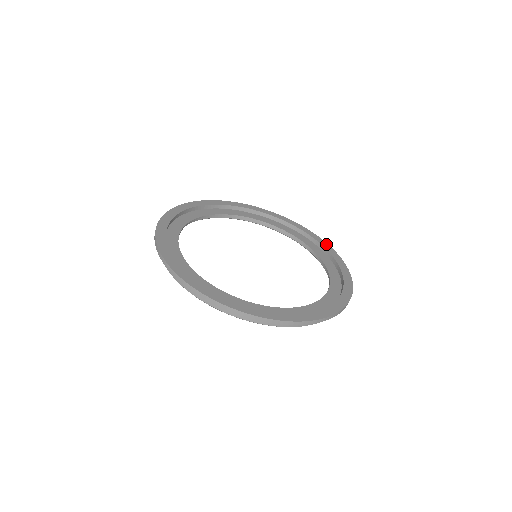
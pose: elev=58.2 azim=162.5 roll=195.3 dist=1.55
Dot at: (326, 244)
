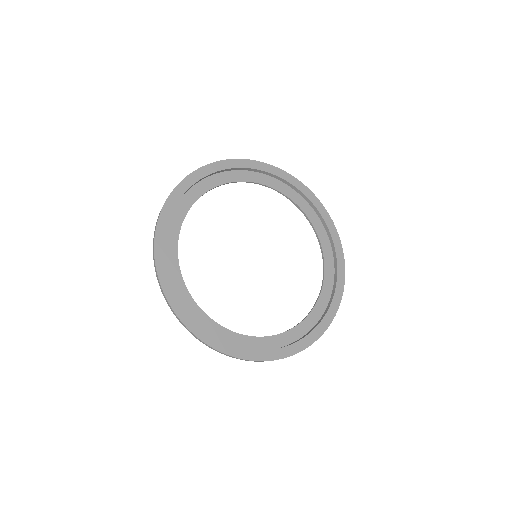
Dot at: (325, 212)
